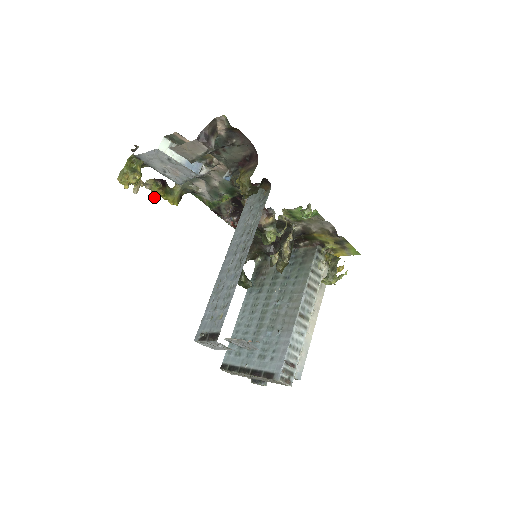
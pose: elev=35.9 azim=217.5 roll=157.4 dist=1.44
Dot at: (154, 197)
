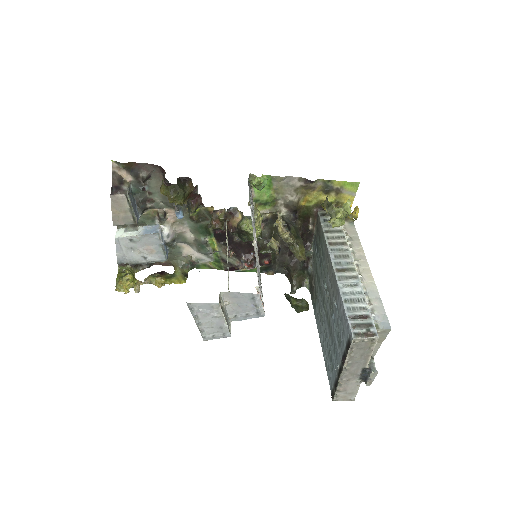
Dot at: (158, 287)
